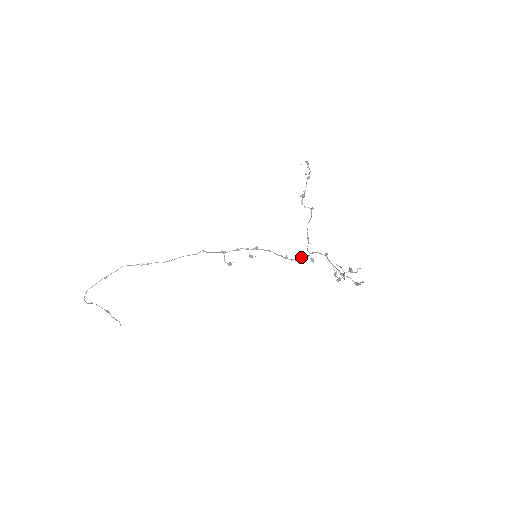
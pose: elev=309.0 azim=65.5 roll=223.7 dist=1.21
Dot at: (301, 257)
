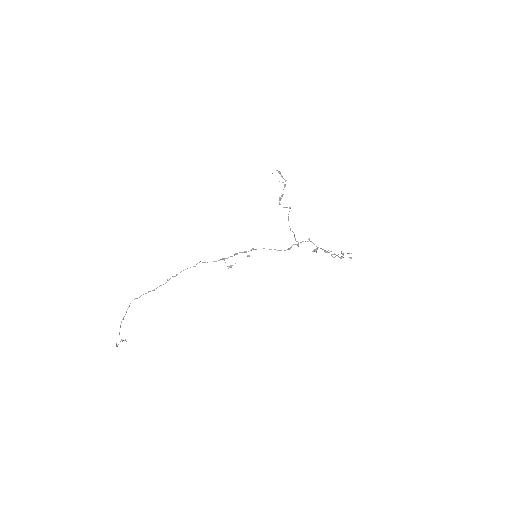
Dot at: (291, 247)
